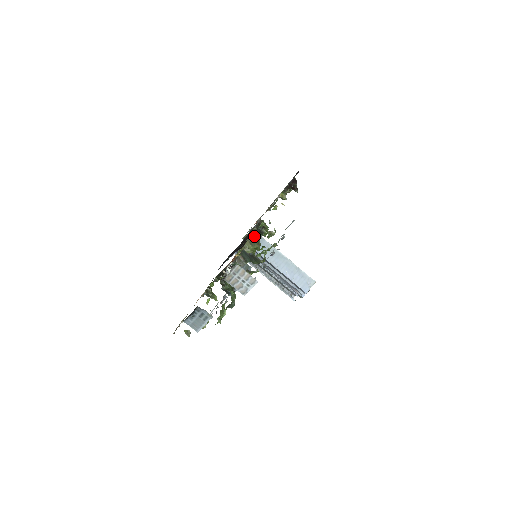
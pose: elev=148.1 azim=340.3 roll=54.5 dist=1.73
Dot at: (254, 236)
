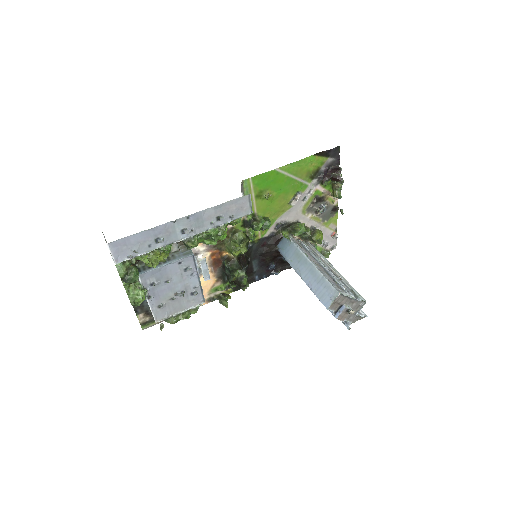
Dot at: (238, 229)
